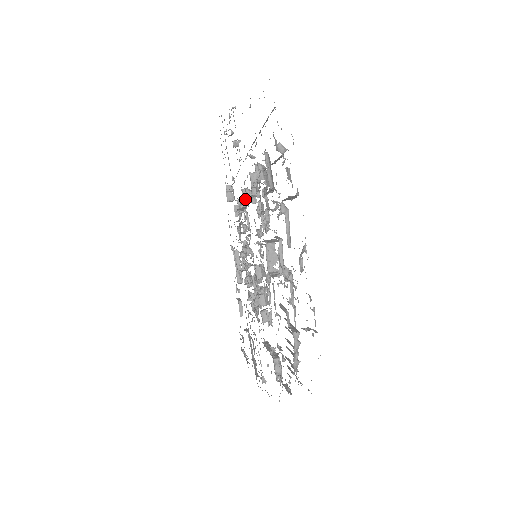
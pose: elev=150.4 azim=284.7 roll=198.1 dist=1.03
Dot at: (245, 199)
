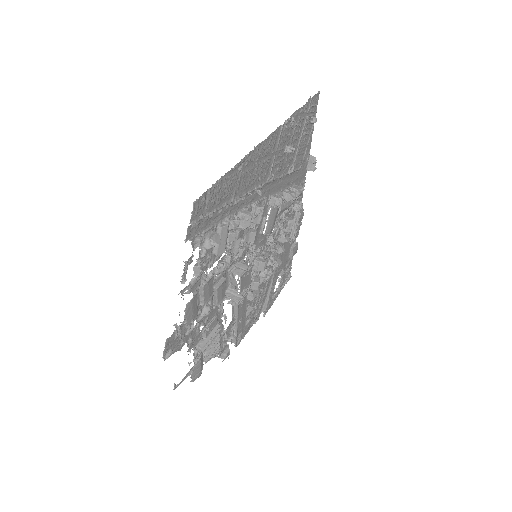
Dot at: (271, 206)
